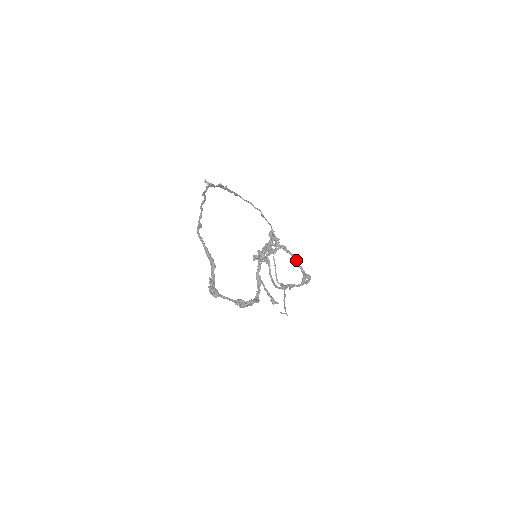
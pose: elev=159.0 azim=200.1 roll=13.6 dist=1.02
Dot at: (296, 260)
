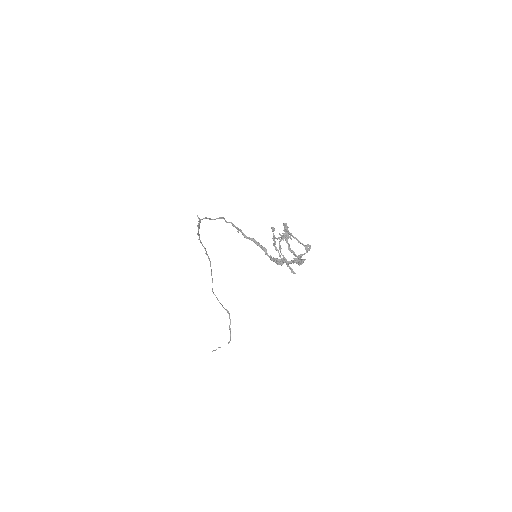
Dot at: (296, 239)
